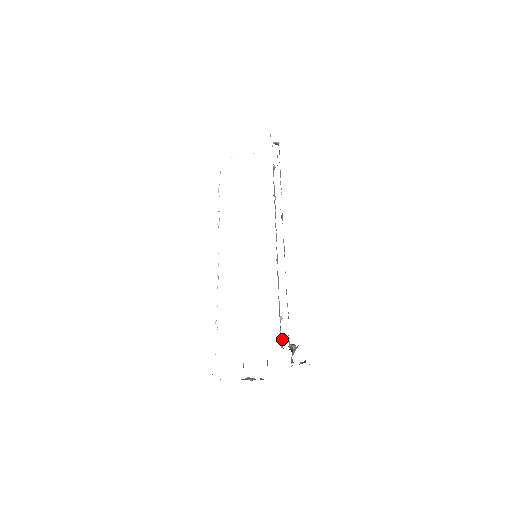
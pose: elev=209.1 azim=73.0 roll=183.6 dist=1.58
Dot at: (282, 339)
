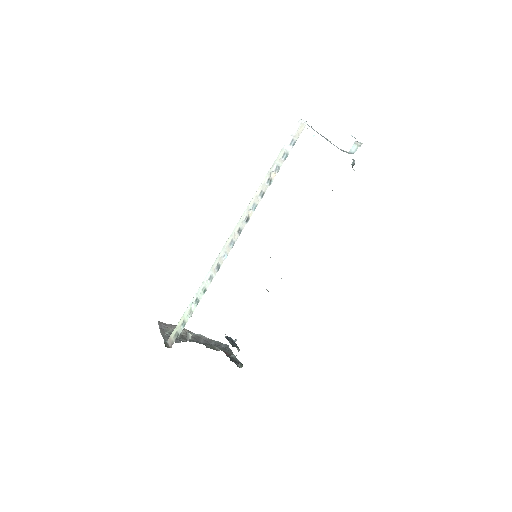
Dot at: occluded
